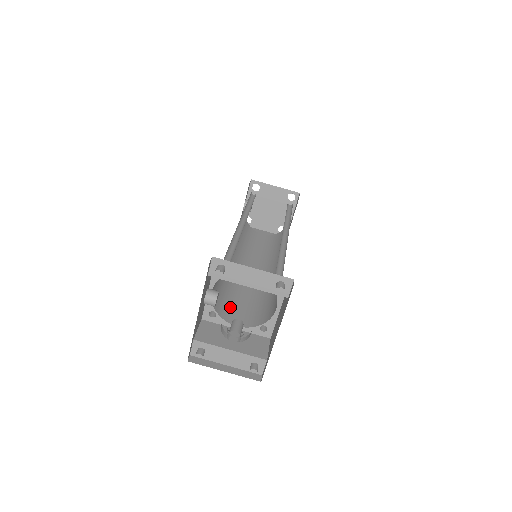
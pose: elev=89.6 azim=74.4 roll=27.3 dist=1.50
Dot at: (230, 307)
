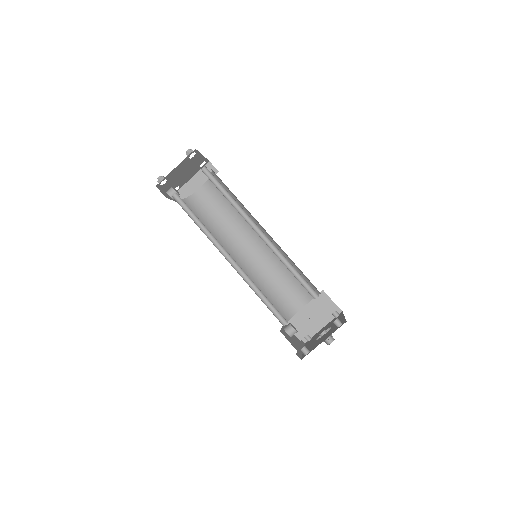
Dot at: (285, 299)
